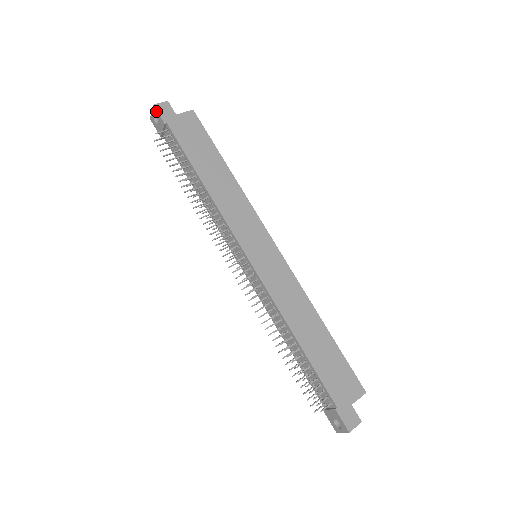
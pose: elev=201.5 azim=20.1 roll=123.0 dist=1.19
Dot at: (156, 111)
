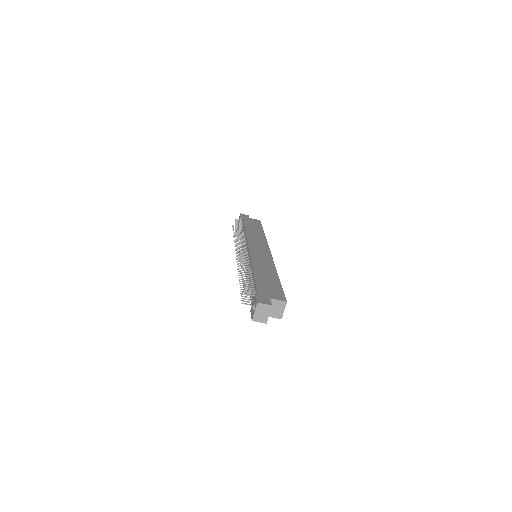
Dot at: occluded
